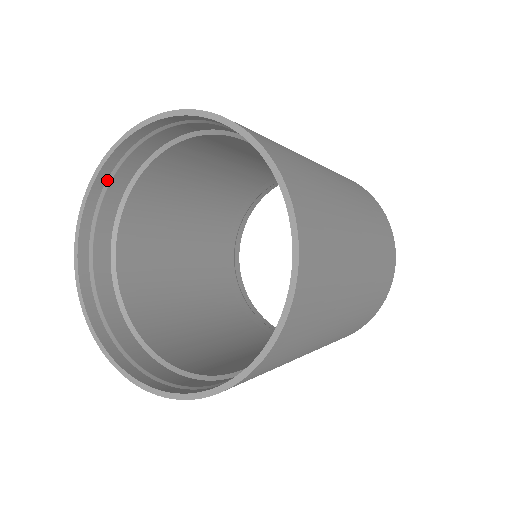
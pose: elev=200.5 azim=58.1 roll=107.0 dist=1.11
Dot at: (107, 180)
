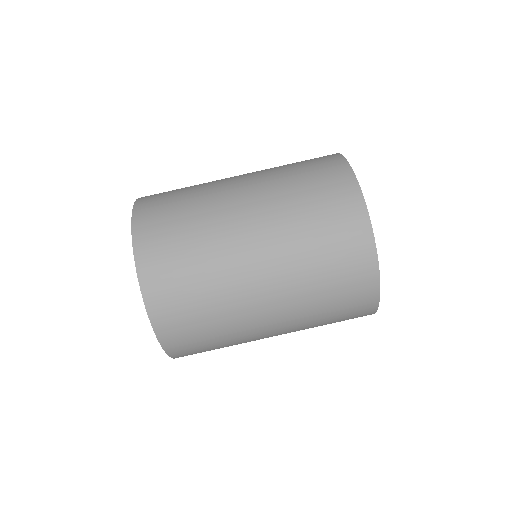
Dot at: occluded
